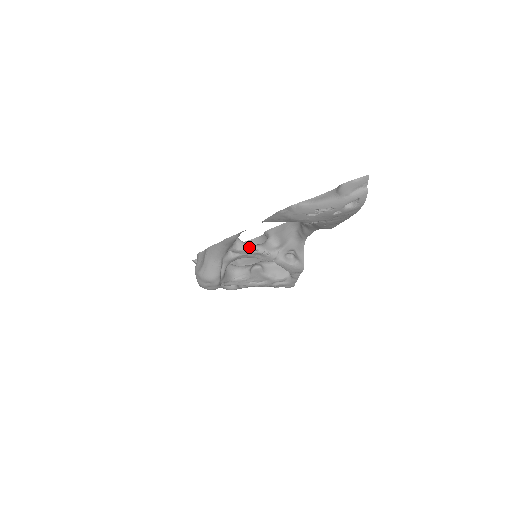
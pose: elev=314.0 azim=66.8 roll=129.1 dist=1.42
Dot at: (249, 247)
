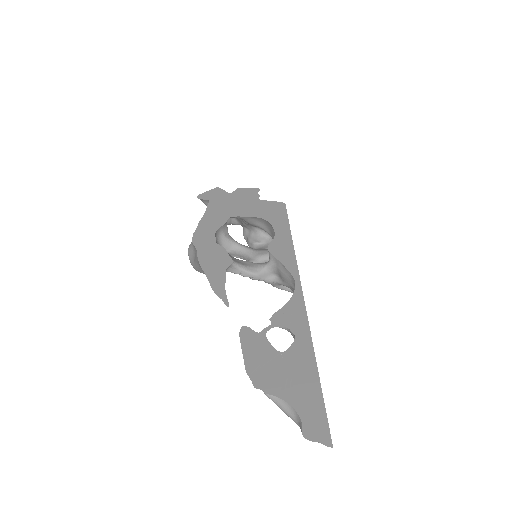
Dot at: (243, 273)
